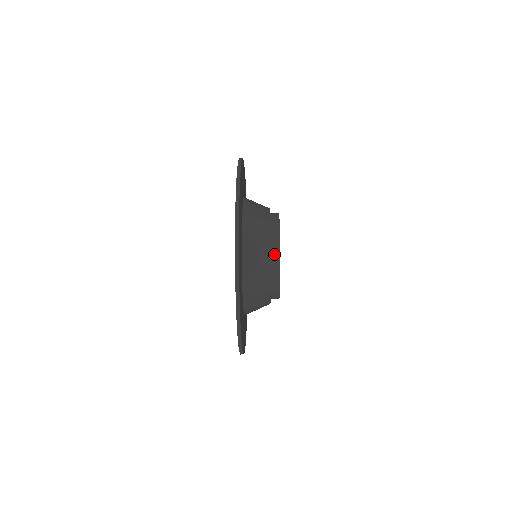
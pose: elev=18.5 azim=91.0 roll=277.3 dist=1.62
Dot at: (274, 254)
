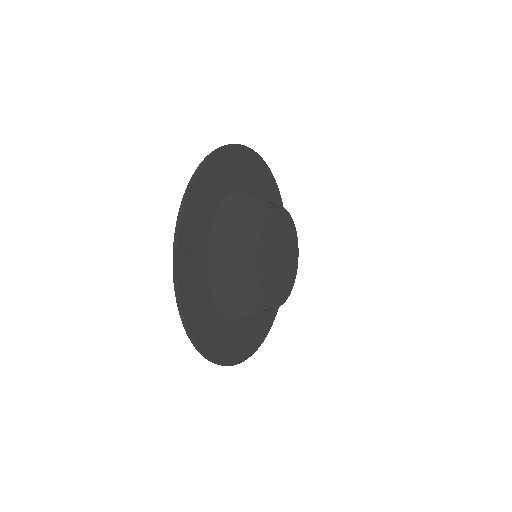
Dot at: (251, 239)
